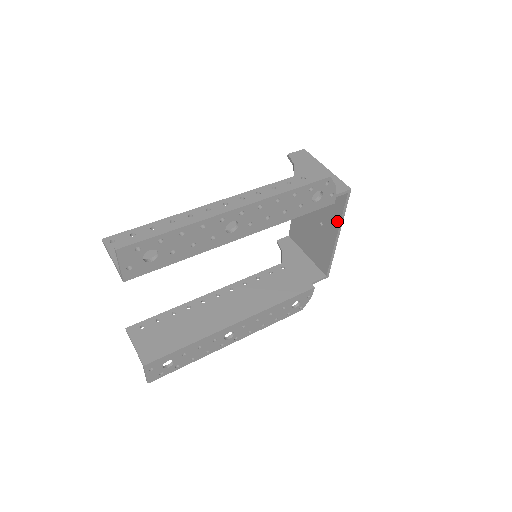
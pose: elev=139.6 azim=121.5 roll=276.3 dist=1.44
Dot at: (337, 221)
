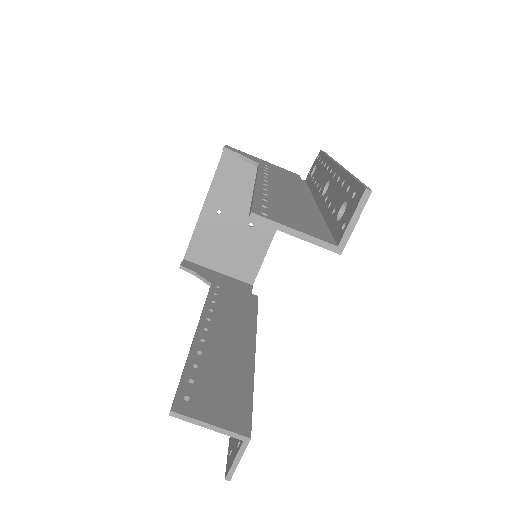
Dot at: occluded
